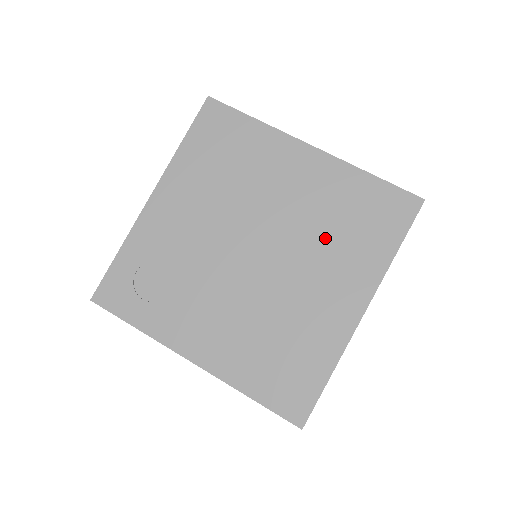
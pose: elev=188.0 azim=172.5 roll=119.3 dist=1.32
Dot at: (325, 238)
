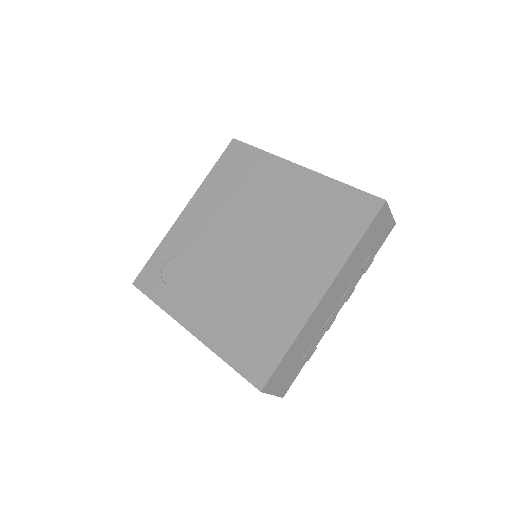
Dot at: (301, 234)
